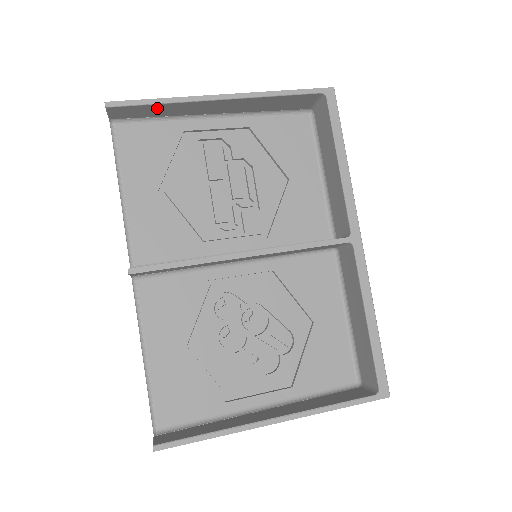
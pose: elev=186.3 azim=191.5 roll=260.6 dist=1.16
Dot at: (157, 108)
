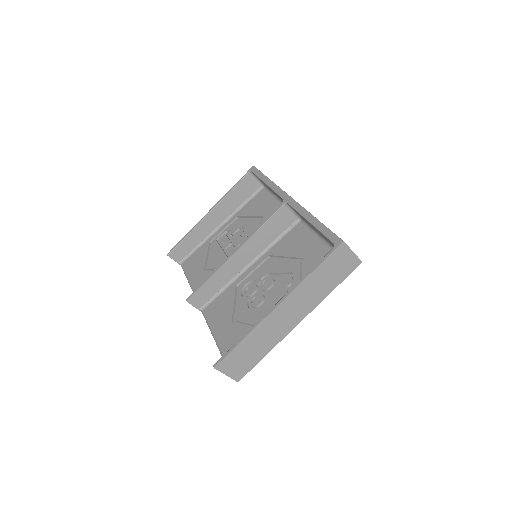
Dot at: (189, 241)
